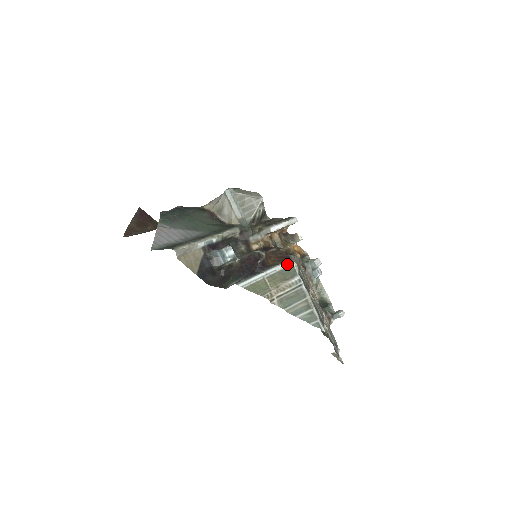
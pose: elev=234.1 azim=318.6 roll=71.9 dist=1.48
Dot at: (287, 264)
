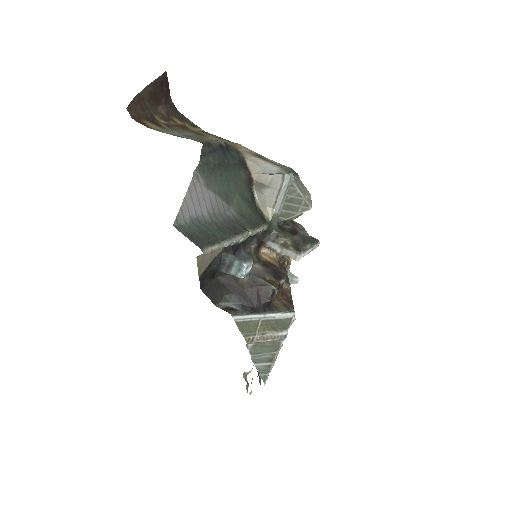
Dot at: (288, 315)
